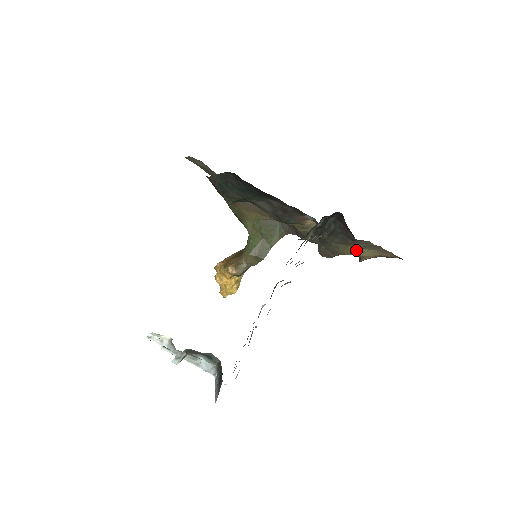
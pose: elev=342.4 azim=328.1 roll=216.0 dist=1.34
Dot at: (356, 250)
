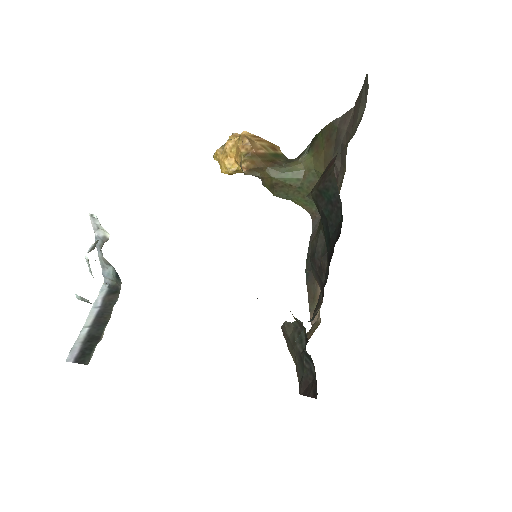
Dot at: occluded
